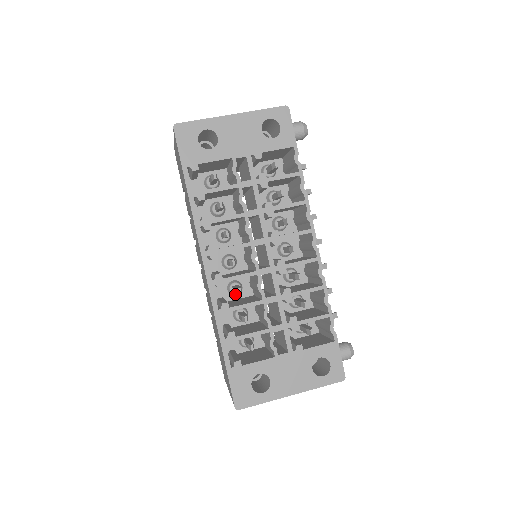
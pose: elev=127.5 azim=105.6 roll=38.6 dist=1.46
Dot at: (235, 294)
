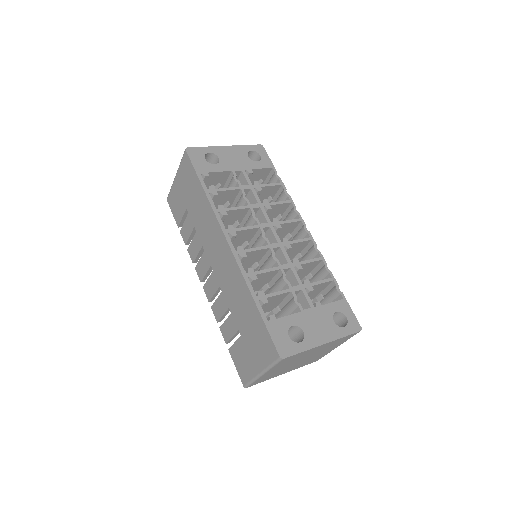
Dot at: occluded
